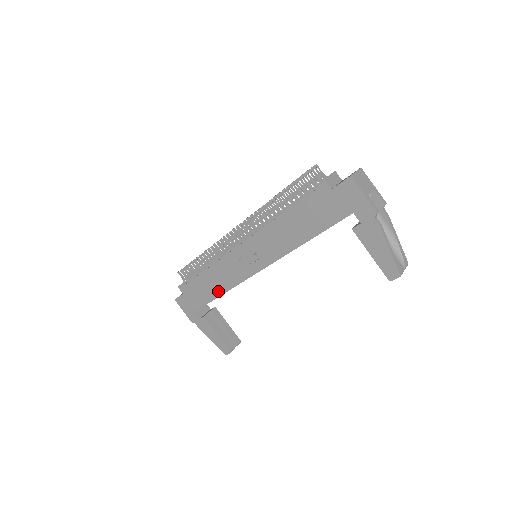
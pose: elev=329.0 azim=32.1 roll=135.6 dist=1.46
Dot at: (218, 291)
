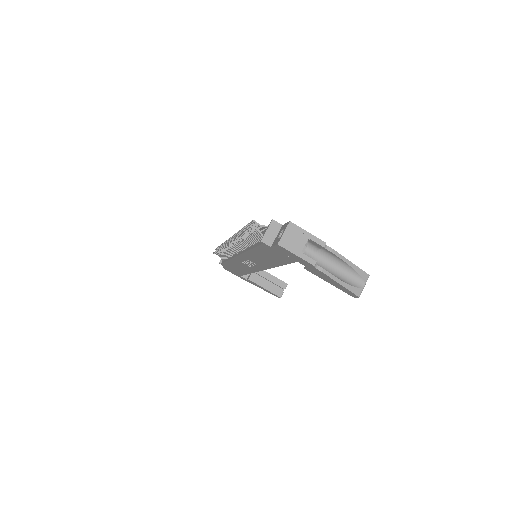
Dot at: (245, 272)
